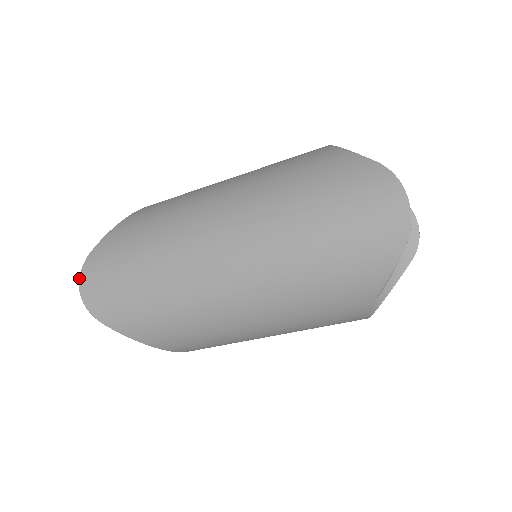
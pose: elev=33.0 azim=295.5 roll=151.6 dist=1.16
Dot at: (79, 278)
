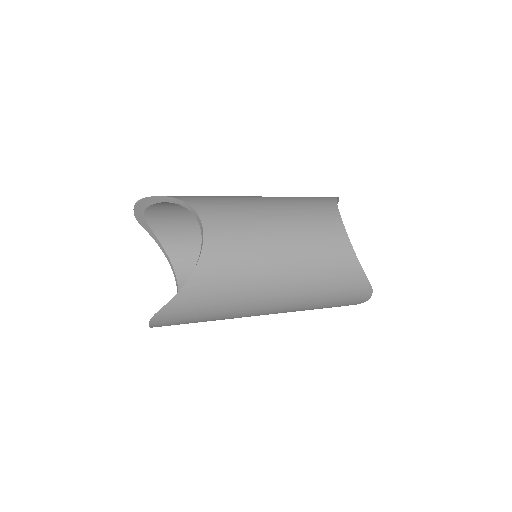
Dot at: (152, 320)
